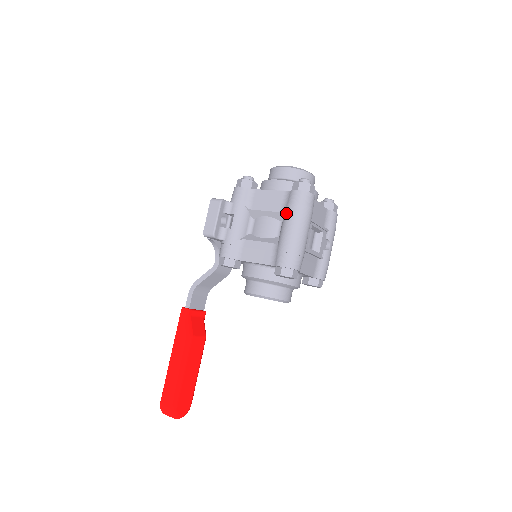
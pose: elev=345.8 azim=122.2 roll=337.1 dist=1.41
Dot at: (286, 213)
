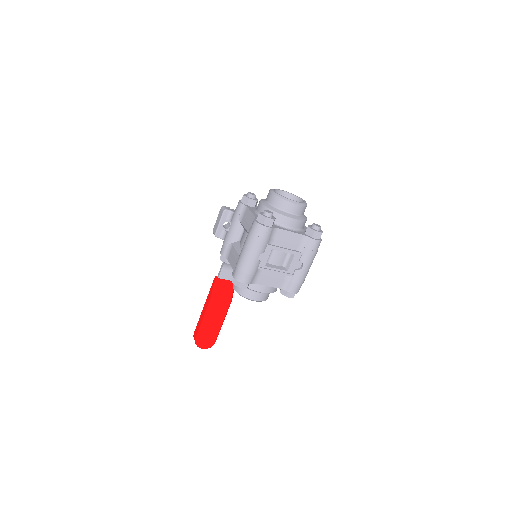
Dot at: occluded
